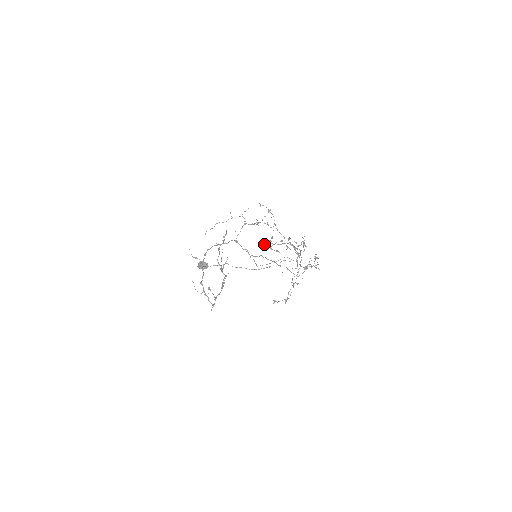
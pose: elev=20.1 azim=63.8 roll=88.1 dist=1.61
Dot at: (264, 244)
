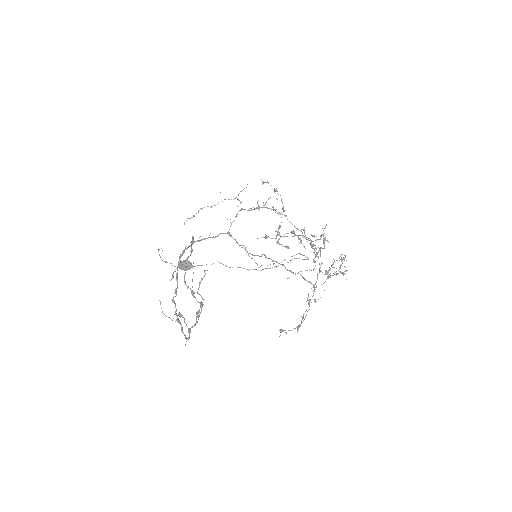
Dot at: occluded
